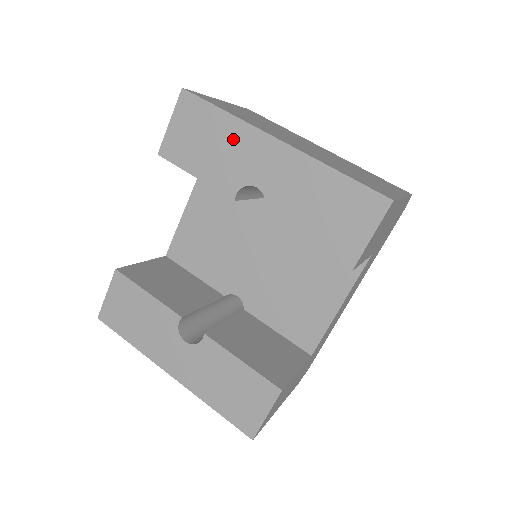
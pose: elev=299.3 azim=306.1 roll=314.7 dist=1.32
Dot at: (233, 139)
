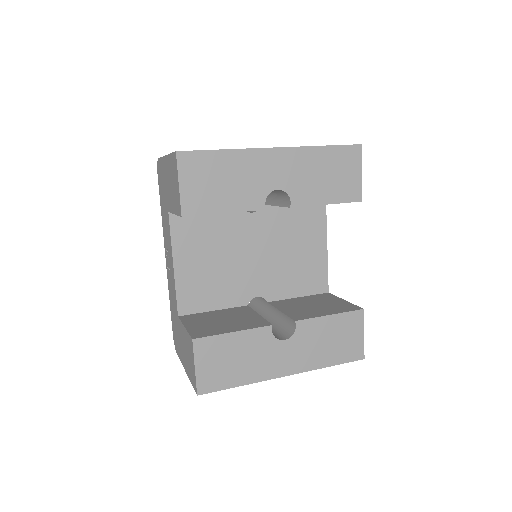
Dot at: (242, 166)
